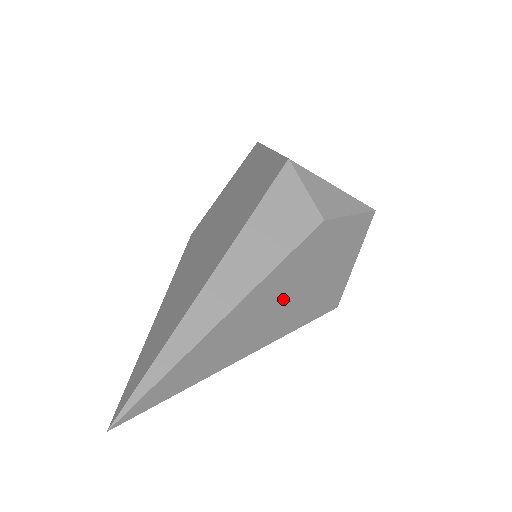
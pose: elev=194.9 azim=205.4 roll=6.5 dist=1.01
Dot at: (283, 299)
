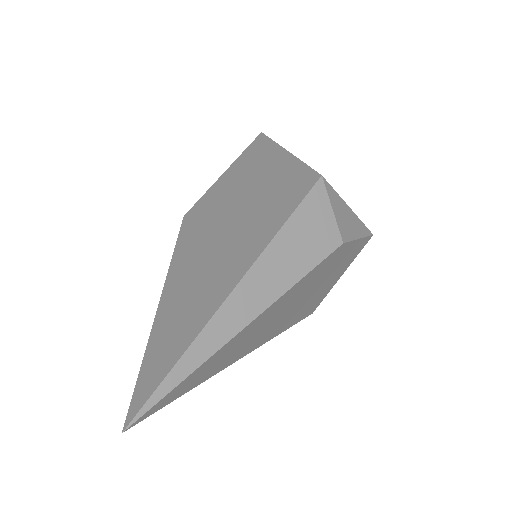
Dot at: (287, 309)
